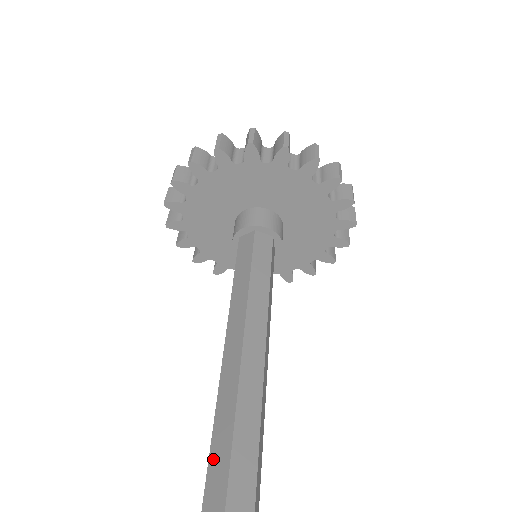
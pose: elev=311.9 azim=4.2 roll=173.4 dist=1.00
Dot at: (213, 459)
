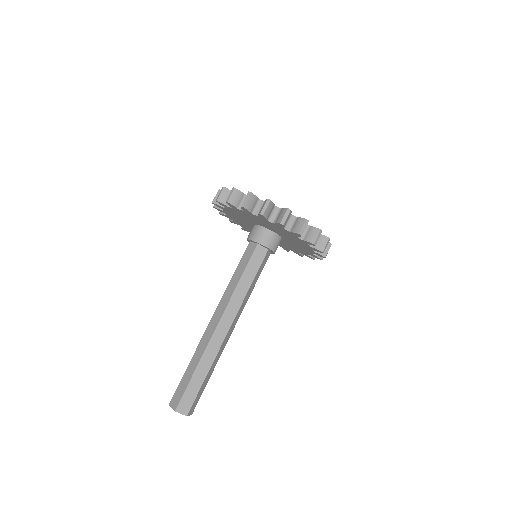
Dot at: (198, 370)
